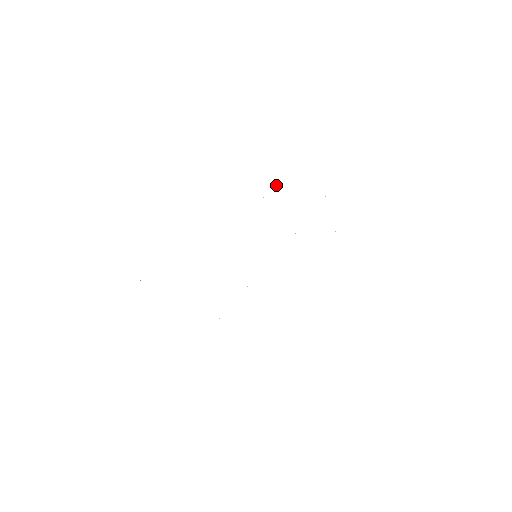
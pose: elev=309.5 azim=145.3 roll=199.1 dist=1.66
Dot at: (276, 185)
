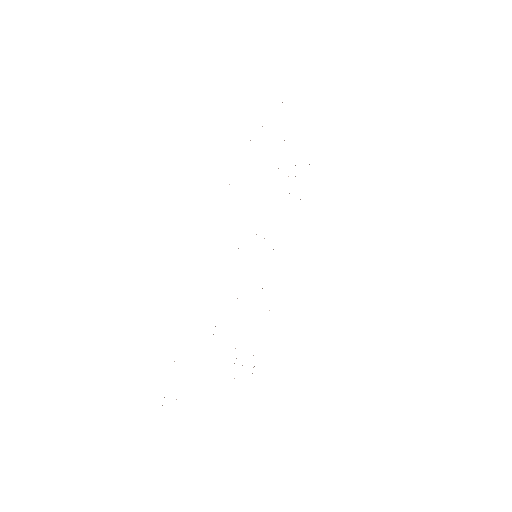
Dot at: occluded
